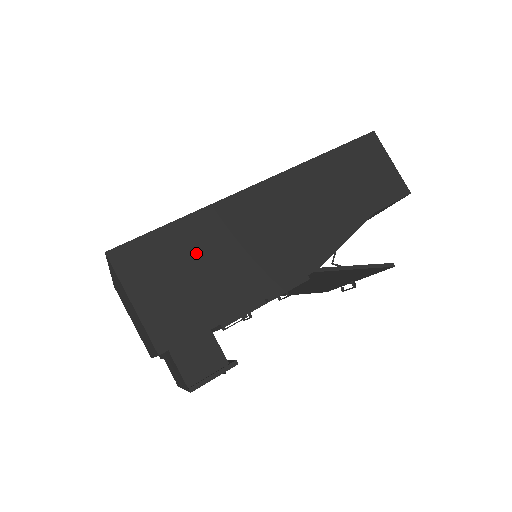
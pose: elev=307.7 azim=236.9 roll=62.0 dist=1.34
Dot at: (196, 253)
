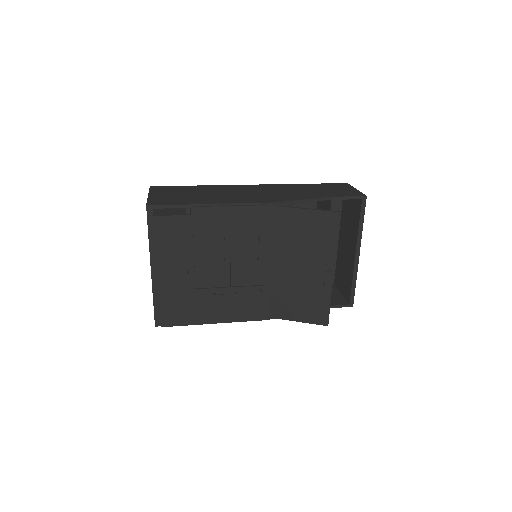
Dot at: (198, 191)
